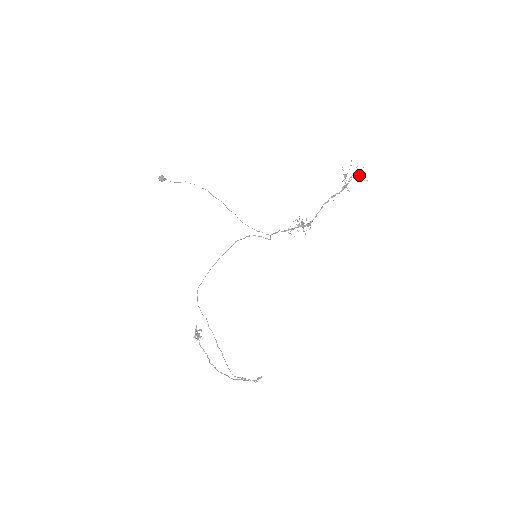
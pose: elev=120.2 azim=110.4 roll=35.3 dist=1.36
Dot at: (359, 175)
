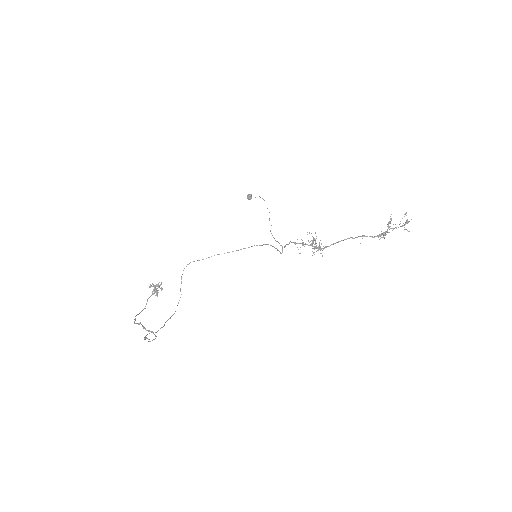
Dot at: (404, 225)
